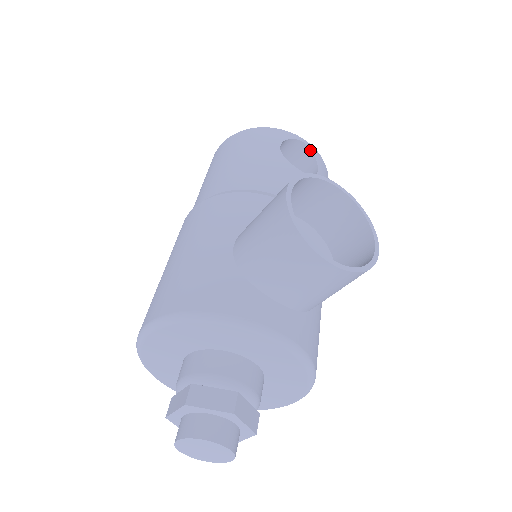
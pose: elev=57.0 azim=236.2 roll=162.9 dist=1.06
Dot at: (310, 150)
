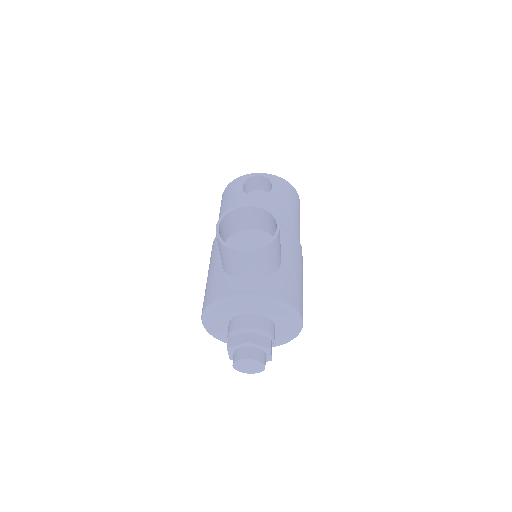
Dot at: (264, 177)
